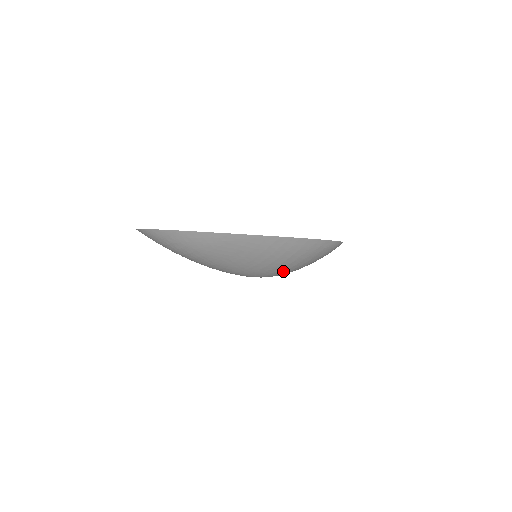
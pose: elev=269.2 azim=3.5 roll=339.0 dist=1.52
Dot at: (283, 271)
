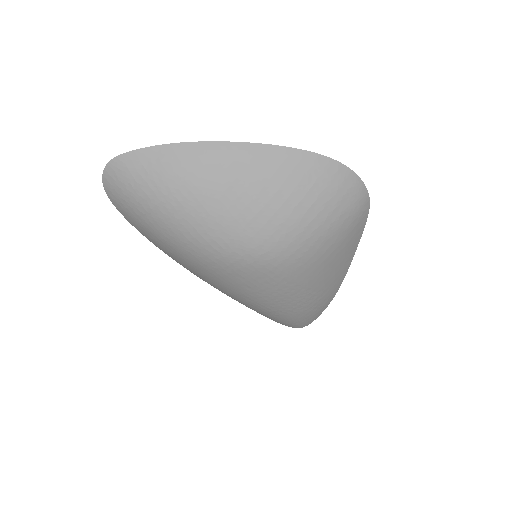
Dot at: (298, 234)
